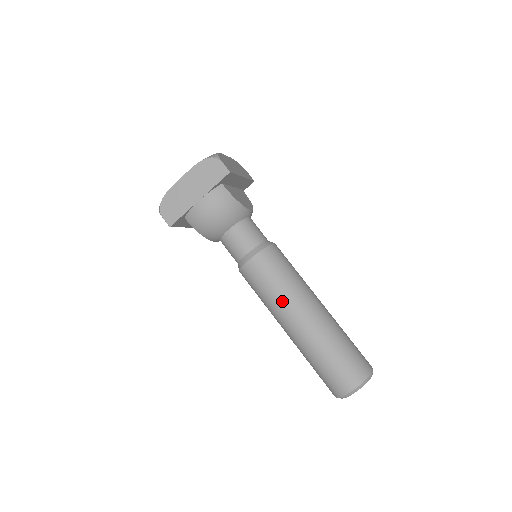
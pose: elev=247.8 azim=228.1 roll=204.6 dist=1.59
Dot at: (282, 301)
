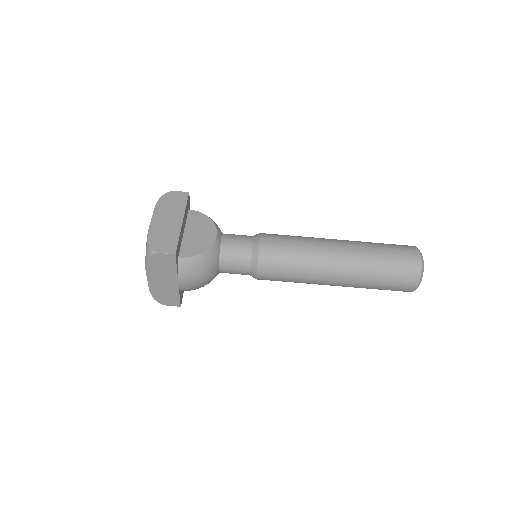
Dot at: (309, 279)
